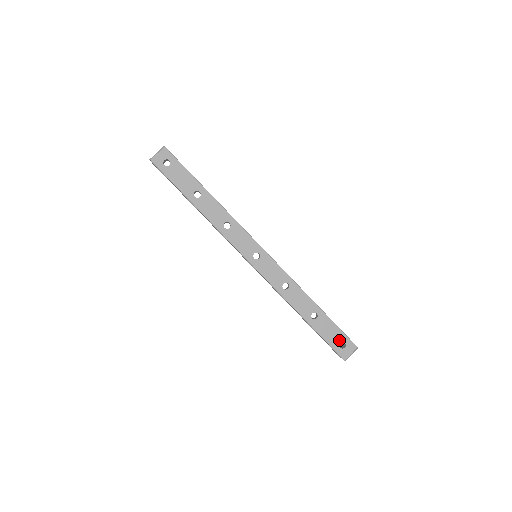
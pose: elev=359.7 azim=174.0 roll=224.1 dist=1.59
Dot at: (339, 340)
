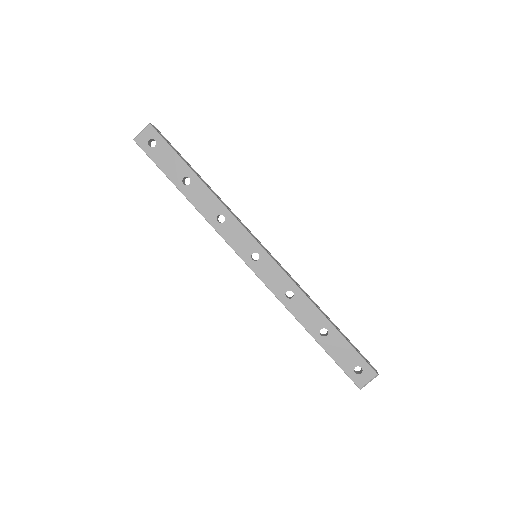
Dot at: (354, 364)
